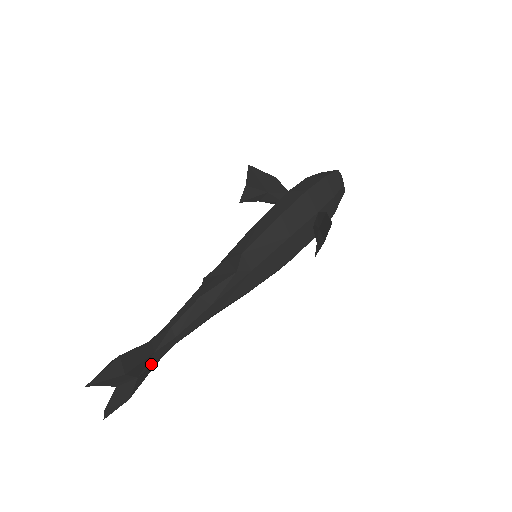
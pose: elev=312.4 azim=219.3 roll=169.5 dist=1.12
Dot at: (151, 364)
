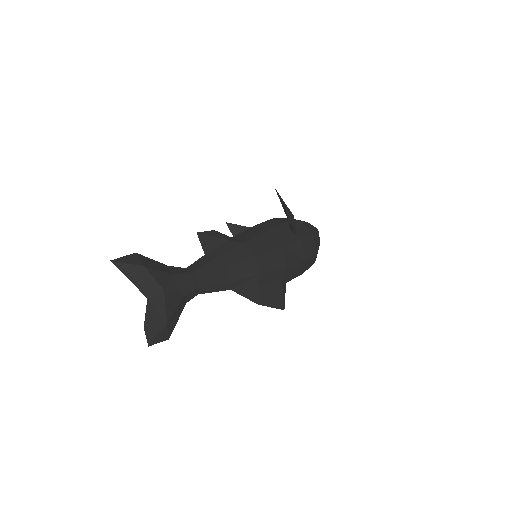
Dot at: (174, 285)
